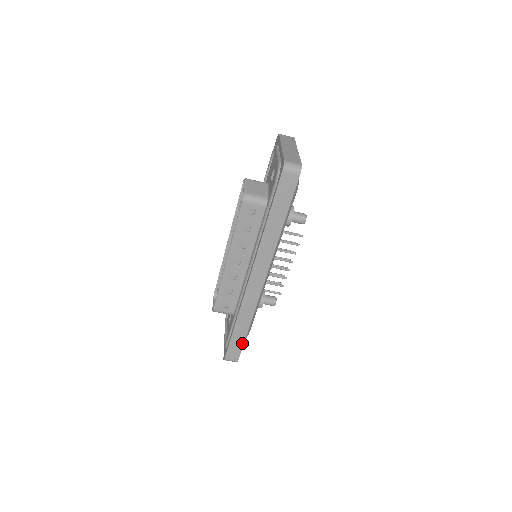
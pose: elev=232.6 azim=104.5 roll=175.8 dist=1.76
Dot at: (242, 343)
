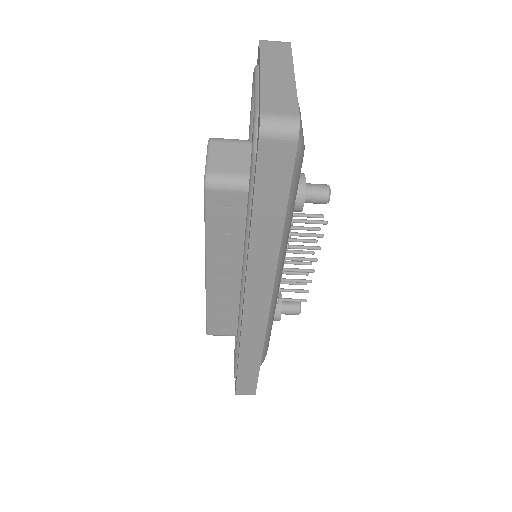
Dot at: (255, 378)
